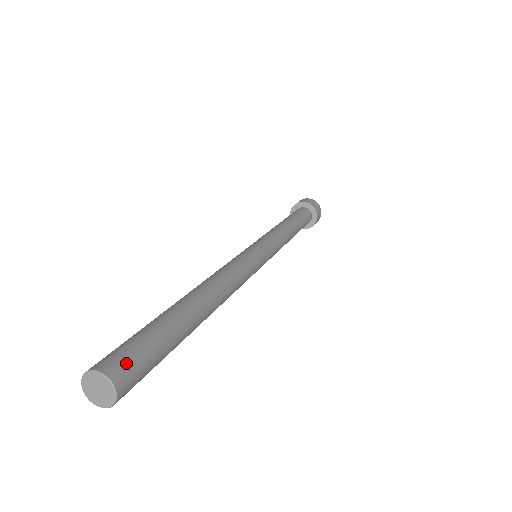
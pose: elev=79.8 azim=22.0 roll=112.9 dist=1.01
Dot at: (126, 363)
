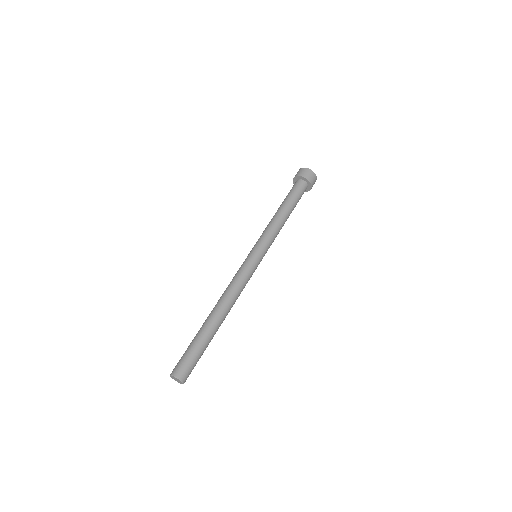
Dot at: (187, 371)
